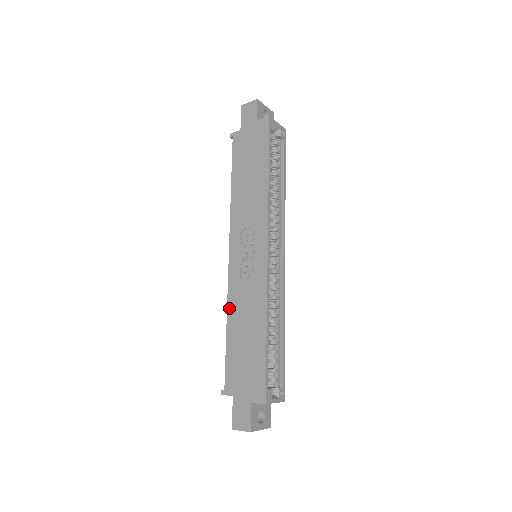
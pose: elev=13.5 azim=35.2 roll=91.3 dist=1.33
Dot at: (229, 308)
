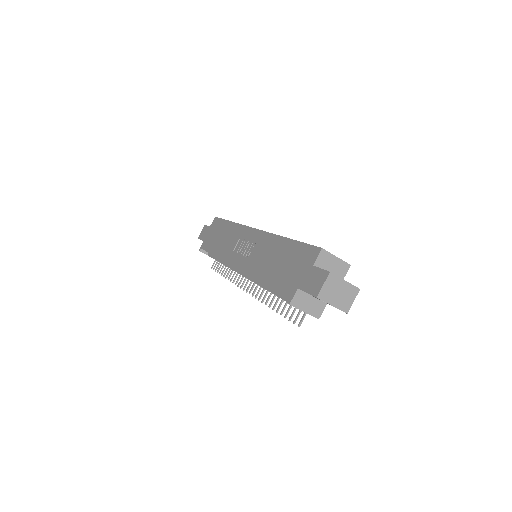
Dot at: (254, 275)
